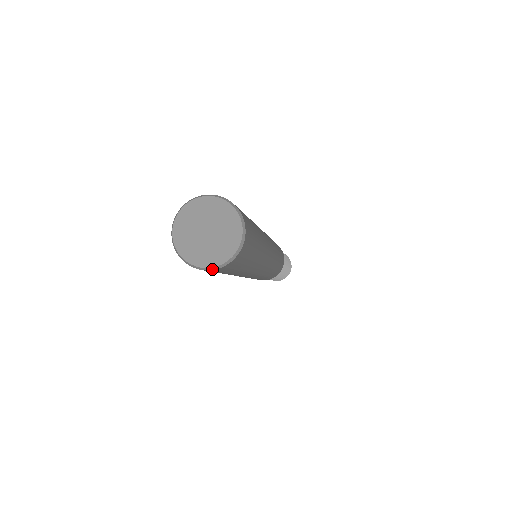
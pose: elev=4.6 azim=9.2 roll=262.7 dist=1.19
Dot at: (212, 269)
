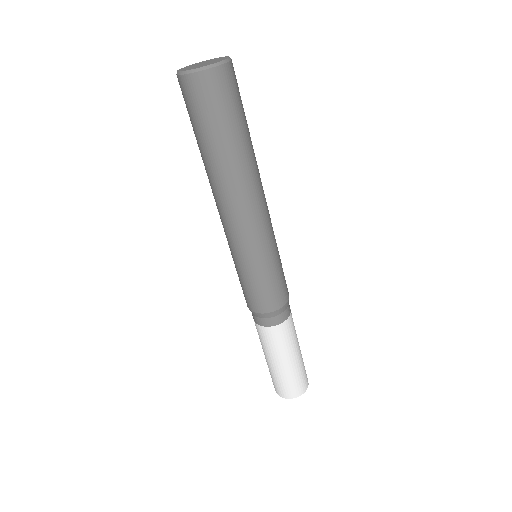
Dot at: (225, 62)
